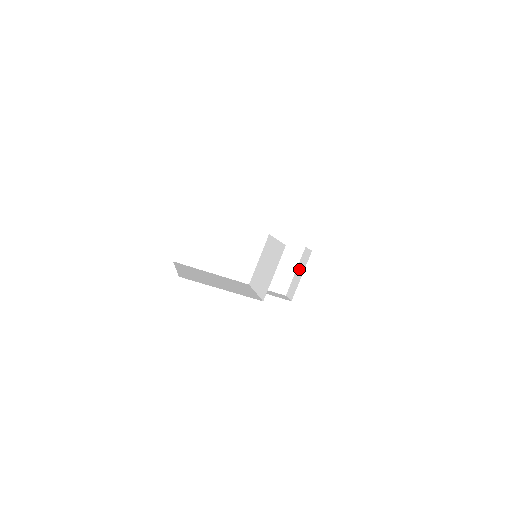
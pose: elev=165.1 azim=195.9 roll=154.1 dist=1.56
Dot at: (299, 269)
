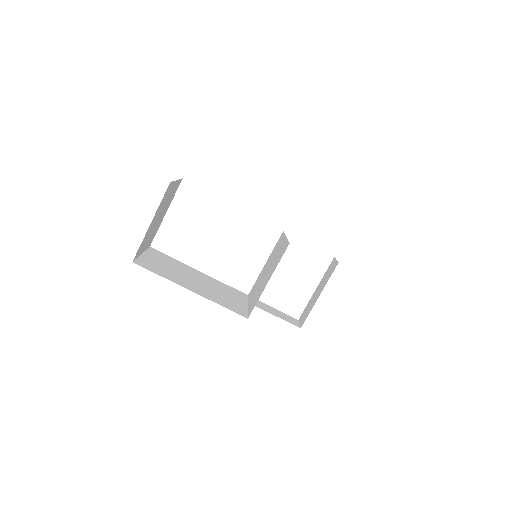
Dot at: (320, 286)
